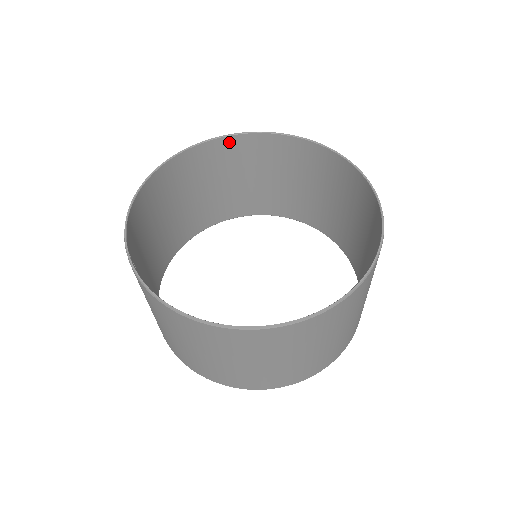
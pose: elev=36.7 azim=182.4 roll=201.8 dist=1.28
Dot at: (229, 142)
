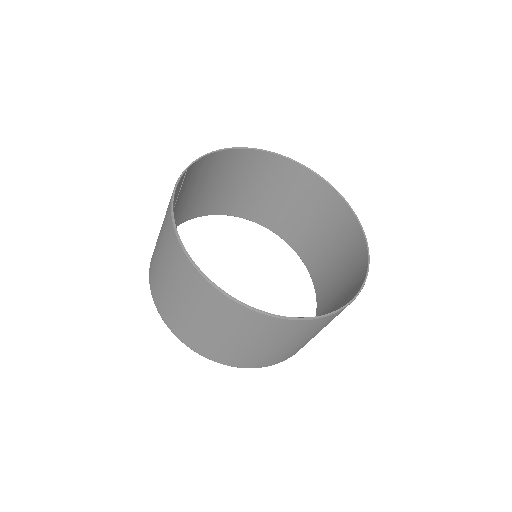
Dot at: (316, 180)
